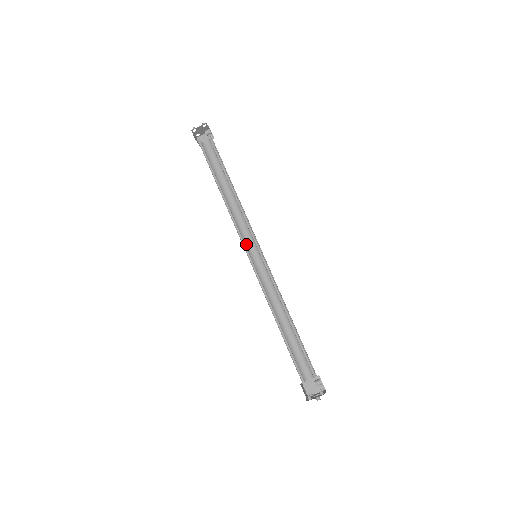
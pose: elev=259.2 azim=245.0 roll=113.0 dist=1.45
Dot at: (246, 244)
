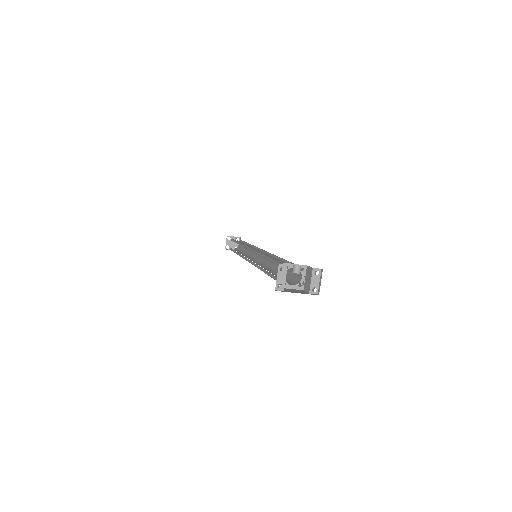
Dot at: (256, 259)
